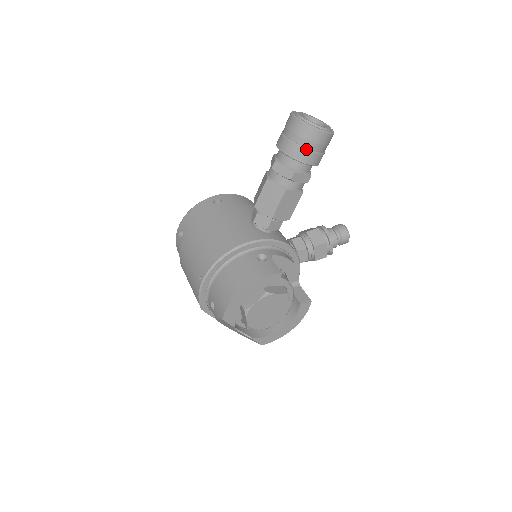
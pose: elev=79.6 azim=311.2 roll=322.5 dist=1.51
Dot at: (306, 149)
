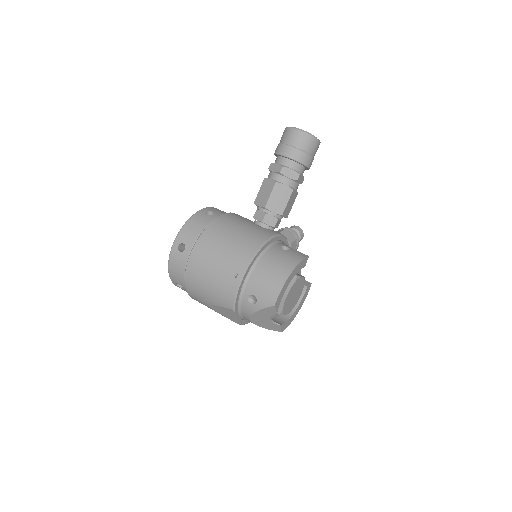
Dot at: (309, 154)
